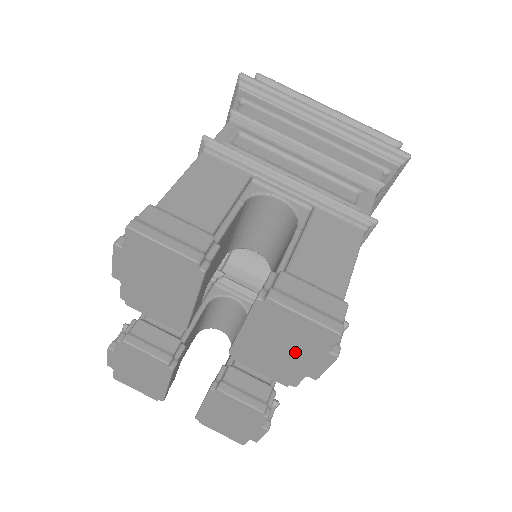
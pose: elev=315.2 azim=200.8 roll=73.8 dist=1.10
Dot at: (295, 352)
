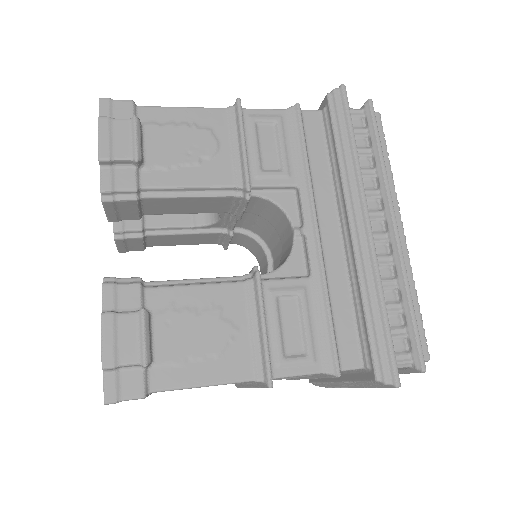
Dot at: occluded
